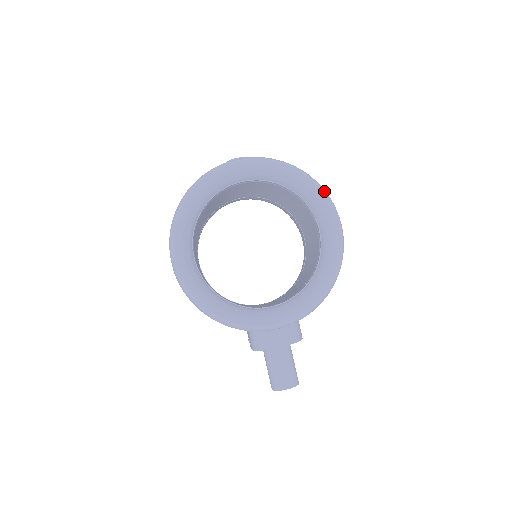
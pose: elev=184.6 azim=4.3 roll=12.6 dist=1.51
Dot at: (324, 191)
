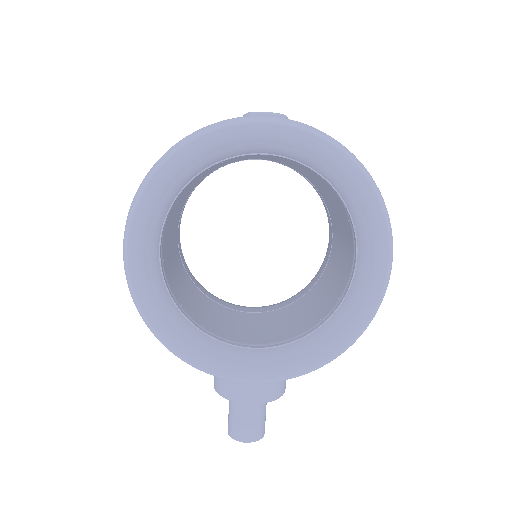
Dot at: (384, 207)
